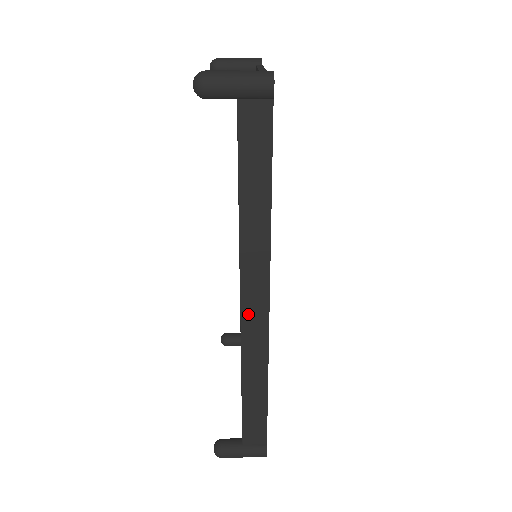
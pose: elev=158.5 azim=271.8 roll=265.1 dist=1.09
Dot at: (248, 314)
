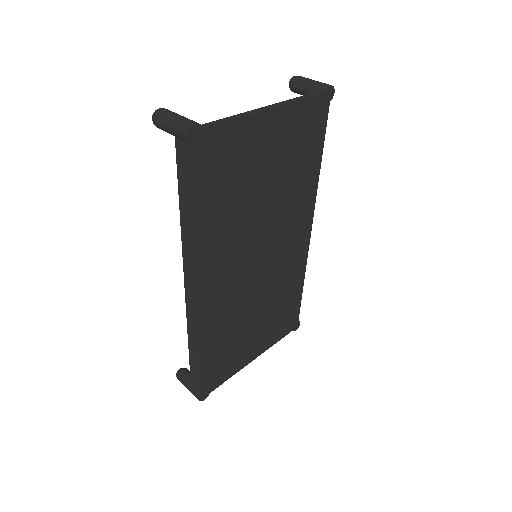
Dot at: (188, 293)
